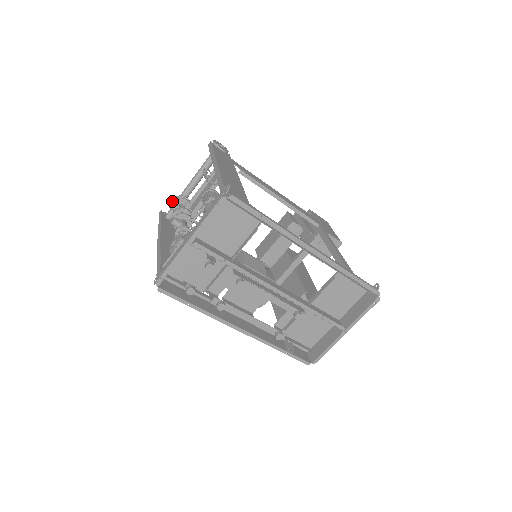
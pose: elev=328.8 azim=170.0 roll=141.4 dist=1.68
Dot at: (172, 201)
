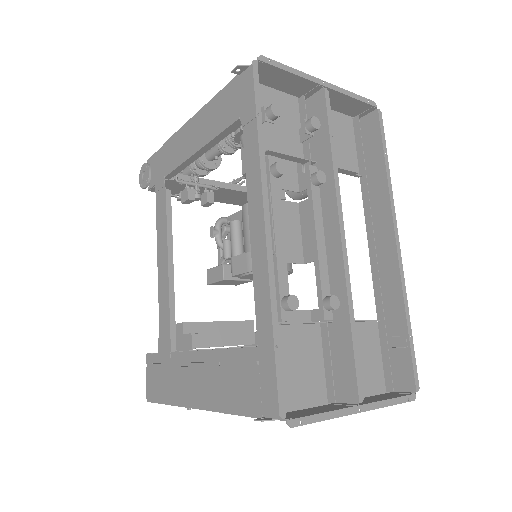
Dot at: occluded
